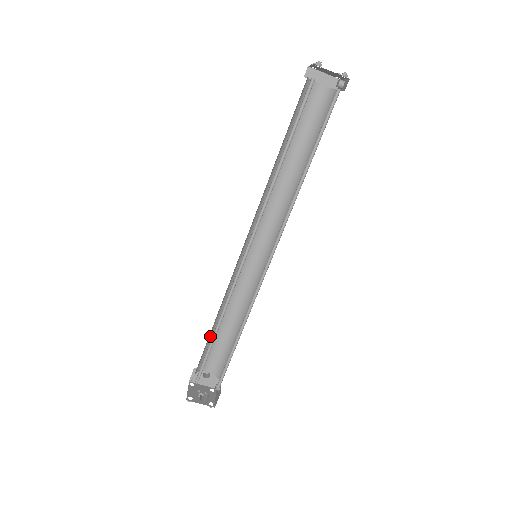
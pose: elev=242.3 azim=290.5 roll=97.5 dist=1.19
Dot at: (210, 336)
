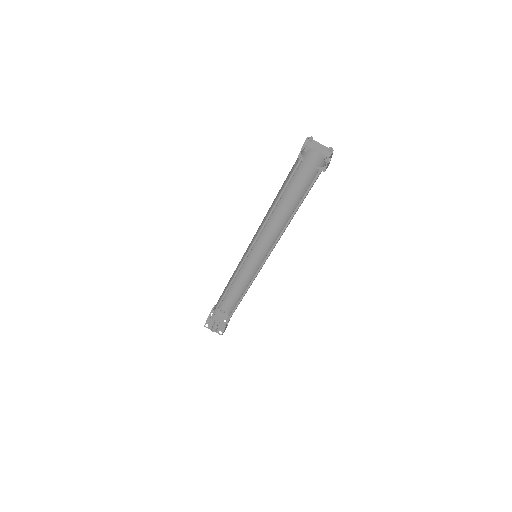
Dot at: occluded
